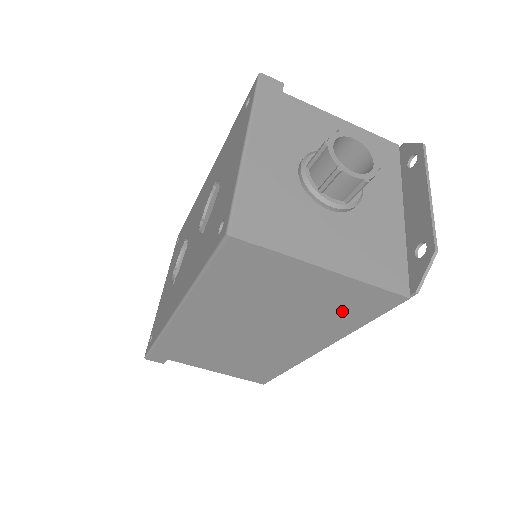
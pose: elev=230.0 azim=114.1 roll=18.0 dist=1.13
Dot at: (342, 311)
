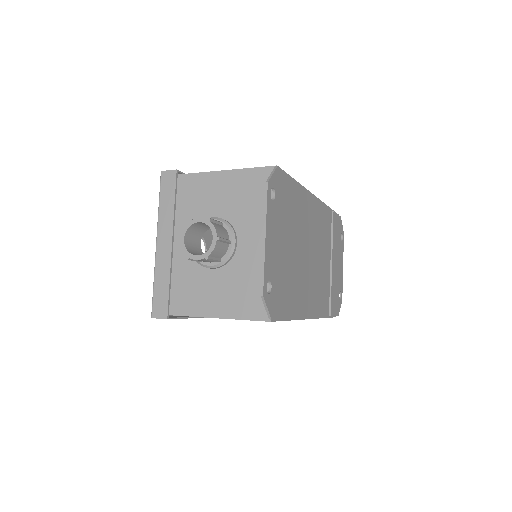
Dot at: occluded
